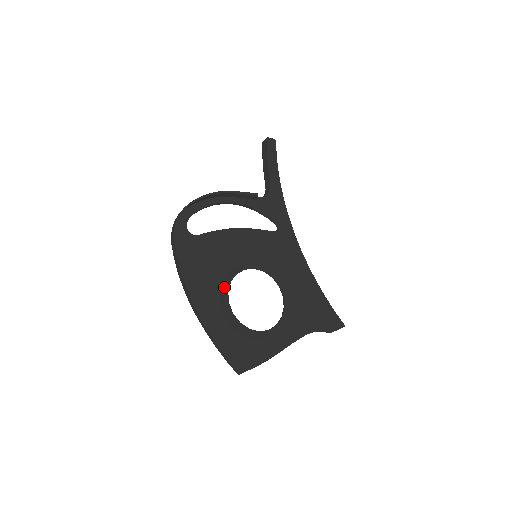
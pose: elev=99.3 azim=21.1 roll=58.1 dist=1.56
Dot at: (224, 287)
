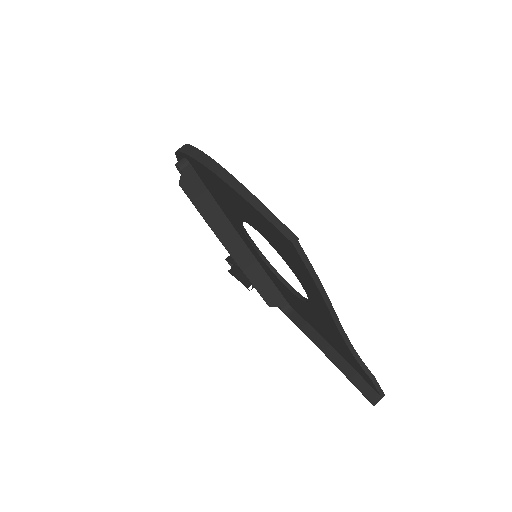
Dot at: occluded
